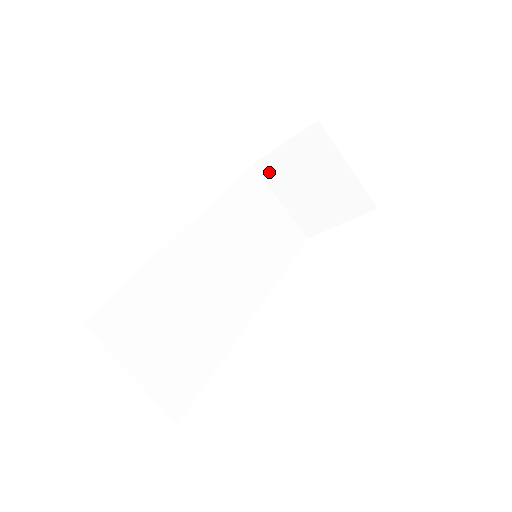
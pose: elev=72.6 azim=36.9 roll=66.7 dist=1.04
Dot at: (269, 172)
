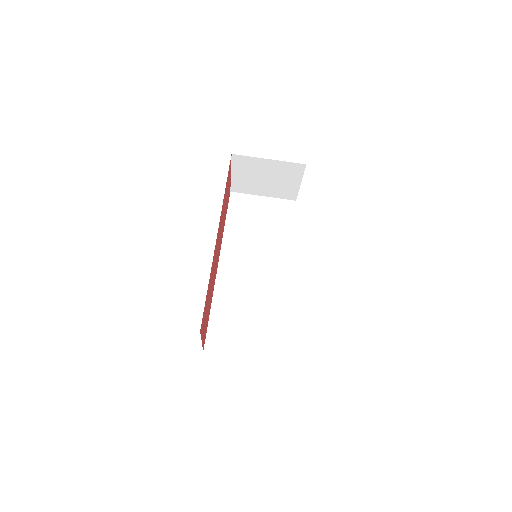
Dot at: (241, 189)
